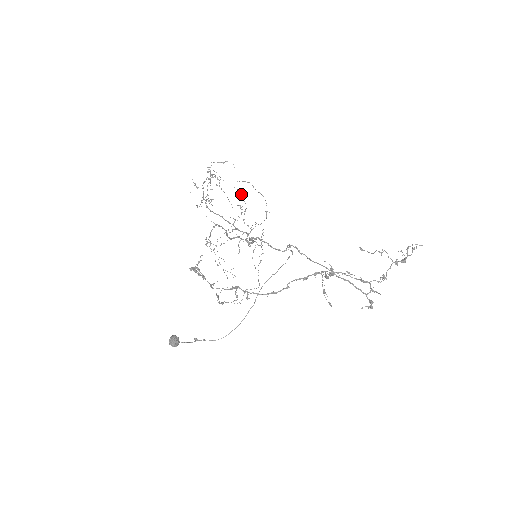
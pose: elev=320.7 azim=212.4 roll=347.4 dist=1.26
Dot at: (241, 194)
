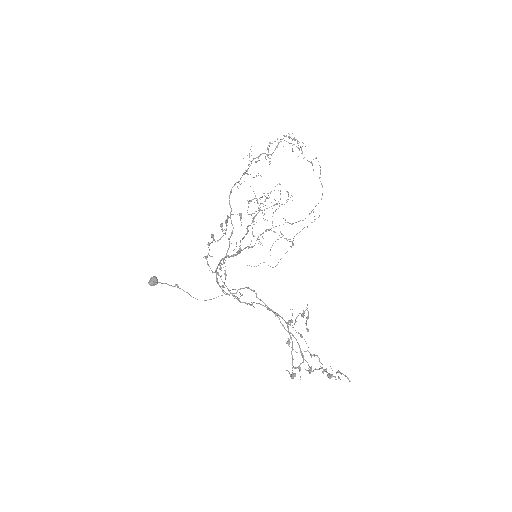
Dot at: (280, 190)
